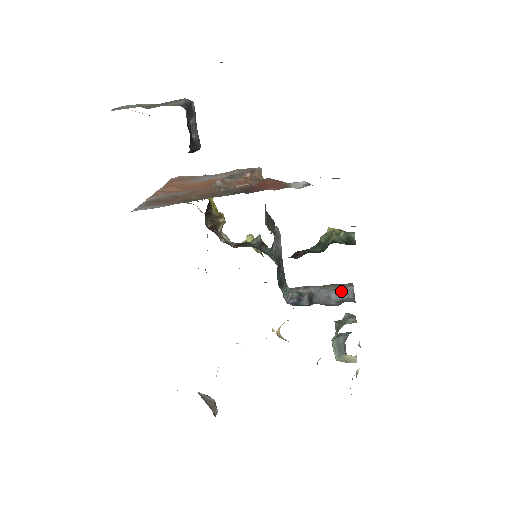
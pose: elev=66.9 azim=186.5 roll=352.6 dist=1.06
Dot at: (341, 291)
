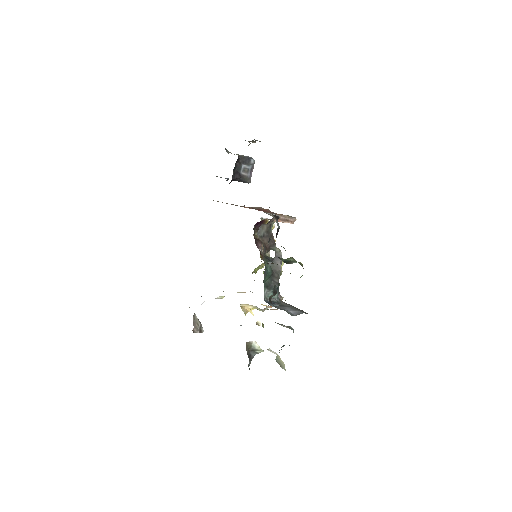
Dot at: (295, 310)
